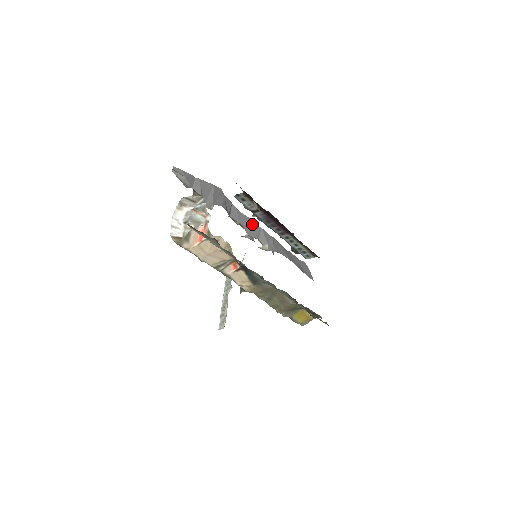
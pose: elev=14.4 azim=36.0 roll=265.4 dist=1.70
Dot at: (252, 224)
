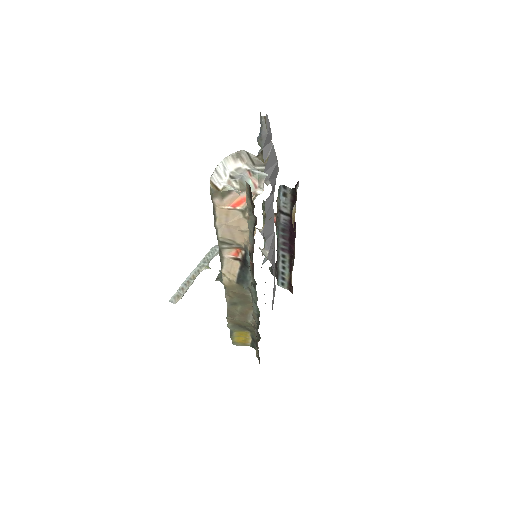
Dot at: (272, 222)
